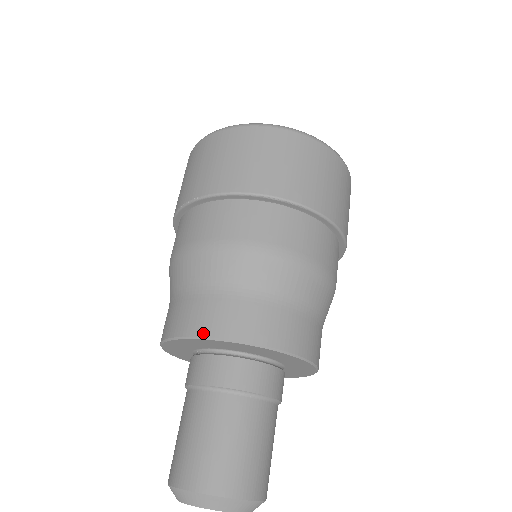
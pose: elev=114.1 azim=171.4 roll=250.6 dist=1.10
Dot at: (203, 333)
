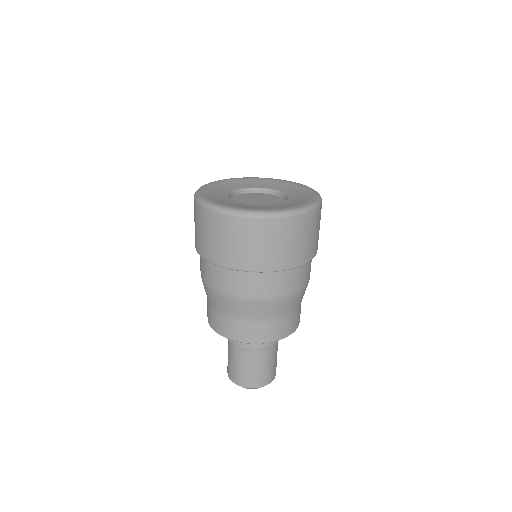
Dot at: (216, 331)
